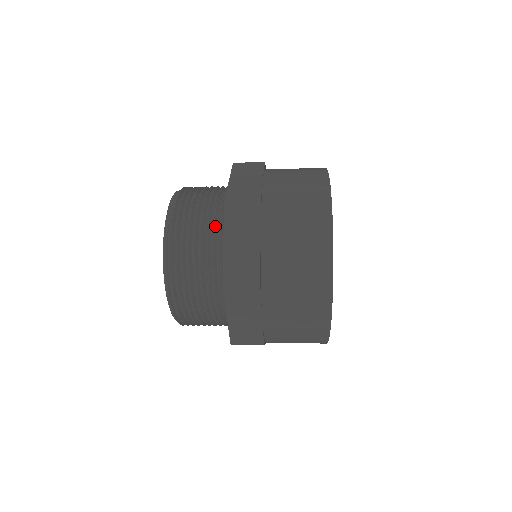
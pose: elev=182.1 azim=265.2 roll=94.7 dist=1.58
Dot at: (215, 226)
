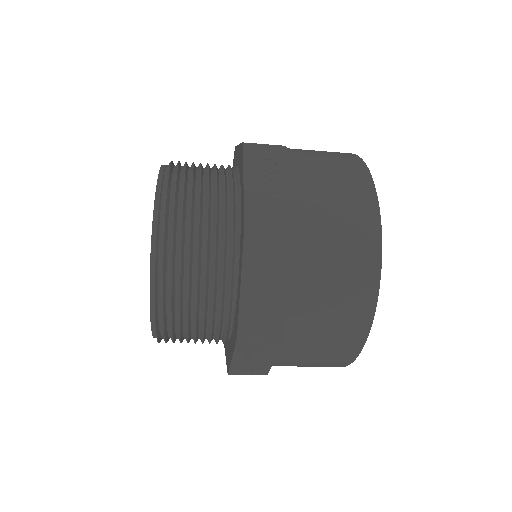
Dot at: (225, 179)
